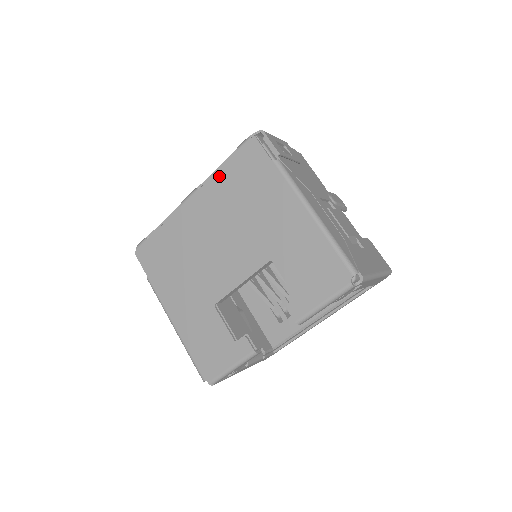
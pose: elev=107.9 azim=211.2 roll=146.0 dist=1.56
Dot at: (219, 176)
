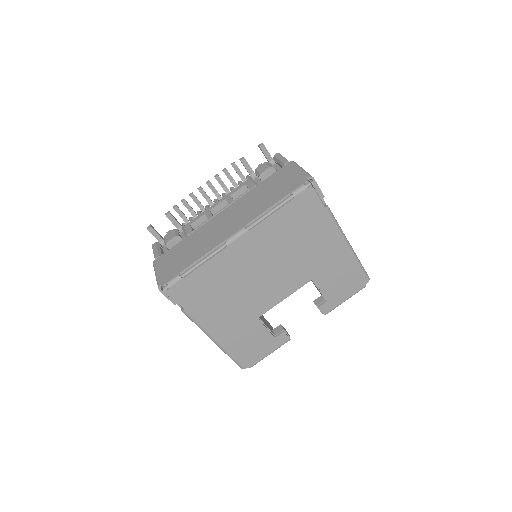
Dot at: (273, 219)
